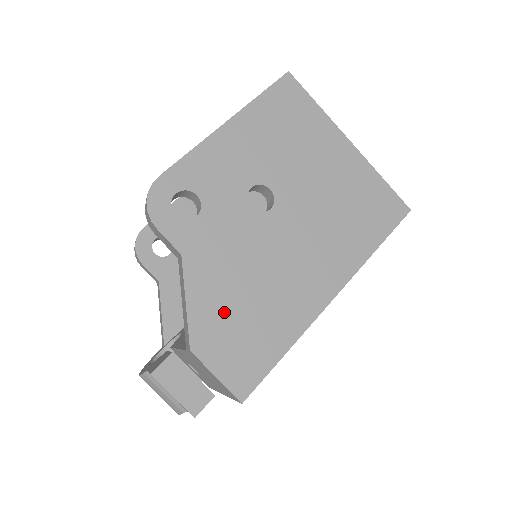
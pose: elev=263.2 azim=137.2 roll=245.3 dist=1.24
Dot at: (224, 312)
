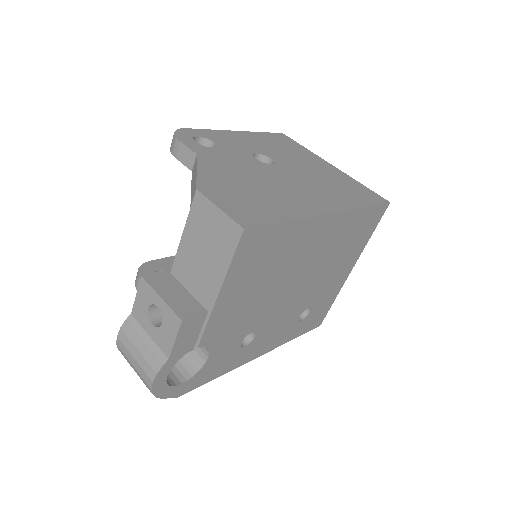
Dot at: (230, 185)
